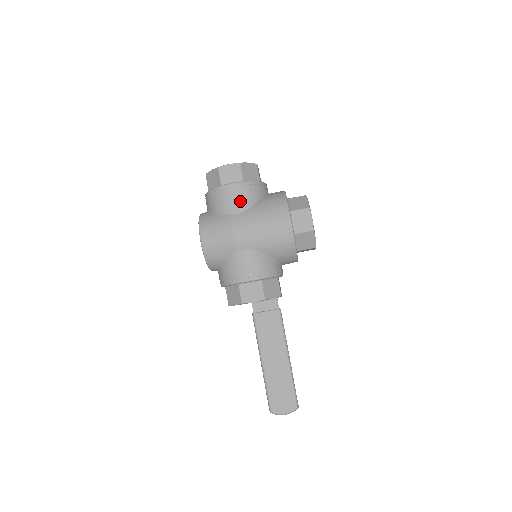
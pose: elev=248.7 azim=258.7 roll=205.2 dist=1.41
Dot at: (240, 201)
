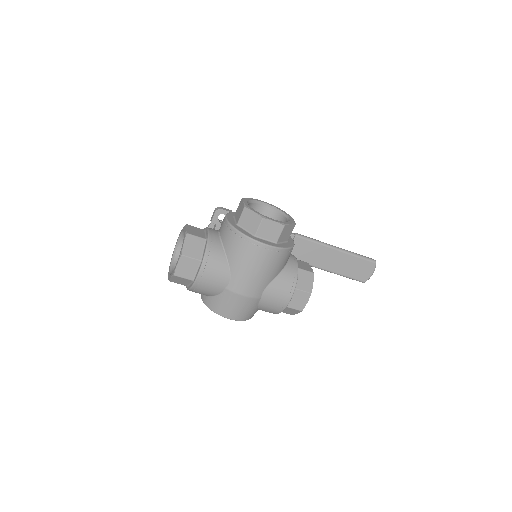
Dot at: (219, 275)
